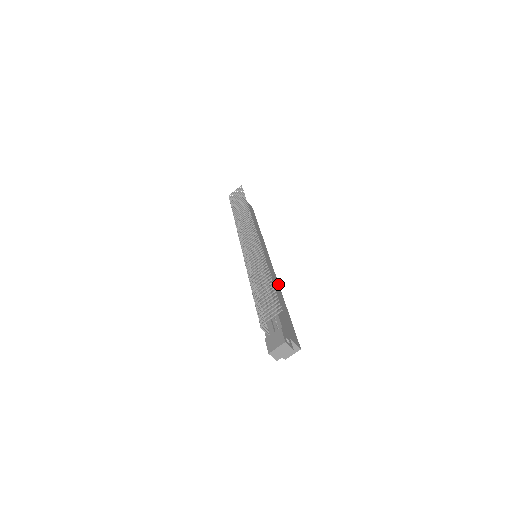
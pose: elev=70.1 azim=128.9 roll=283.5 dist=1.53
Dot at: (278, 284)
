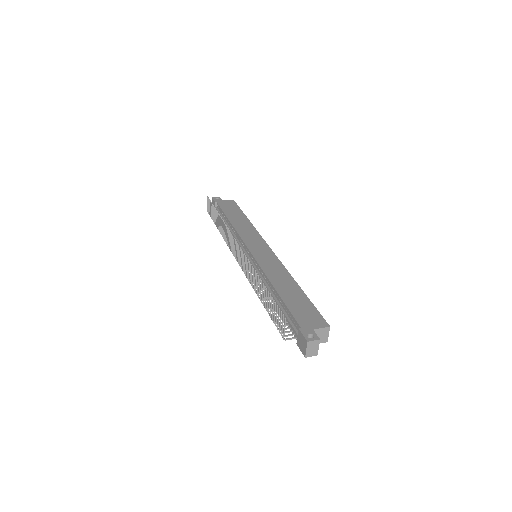
Dot at: (285, 270)
